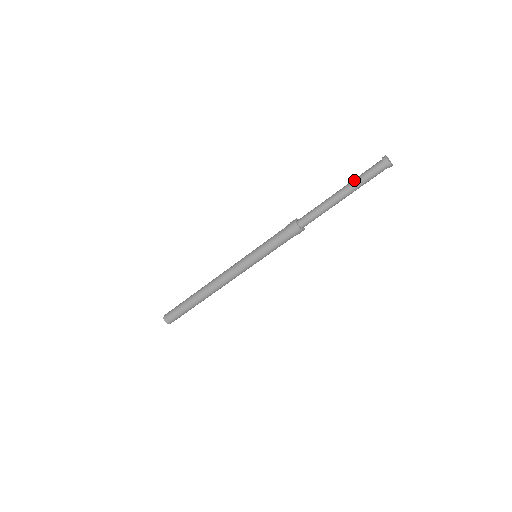
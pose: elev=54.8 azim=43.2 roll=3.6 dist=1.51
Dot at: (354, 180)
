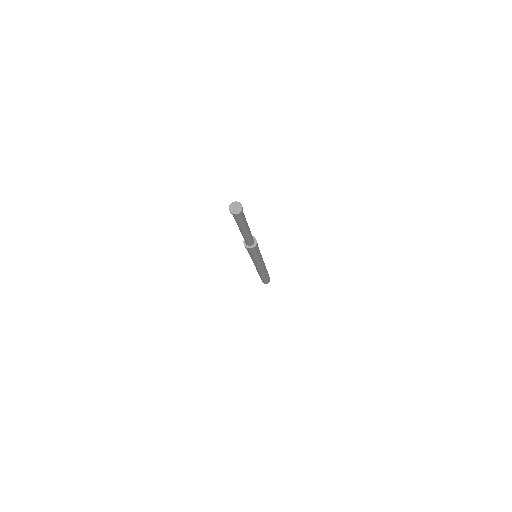
Dot at: occluded
